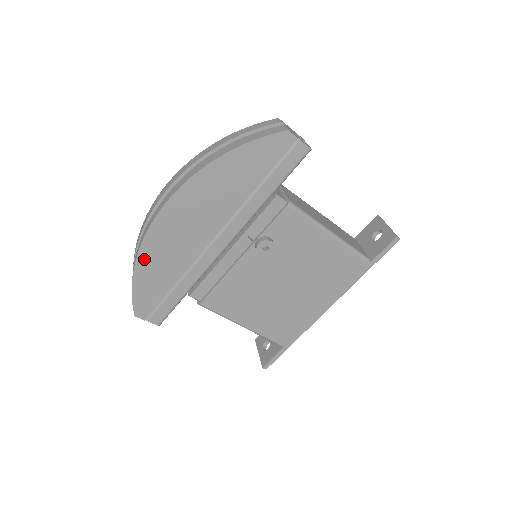
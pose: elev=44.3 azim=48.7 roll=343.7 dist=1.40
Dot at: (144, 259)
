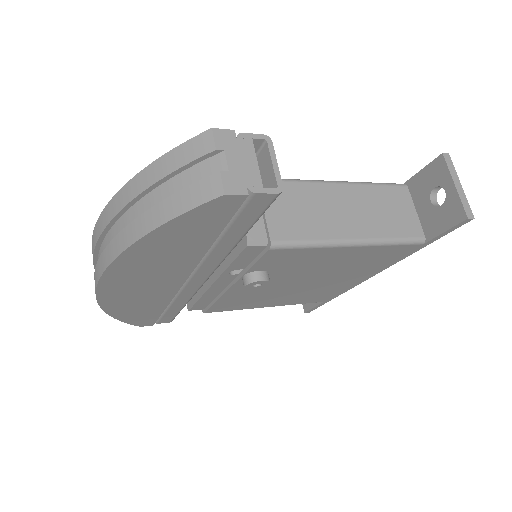
Dot at: (114, 310)
